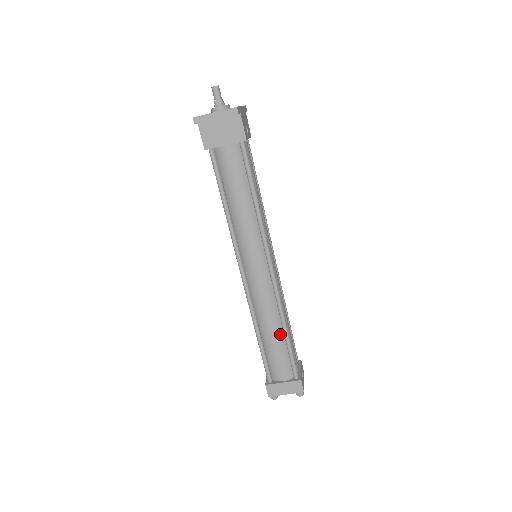
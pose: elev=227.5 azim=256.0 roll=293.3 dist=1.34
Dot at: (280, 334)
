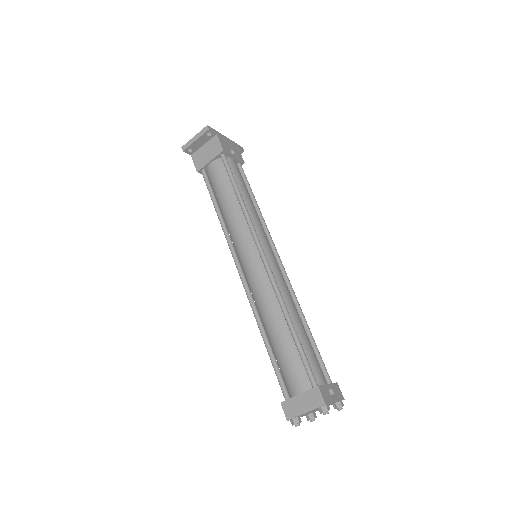
Dot at: (285, 329)
